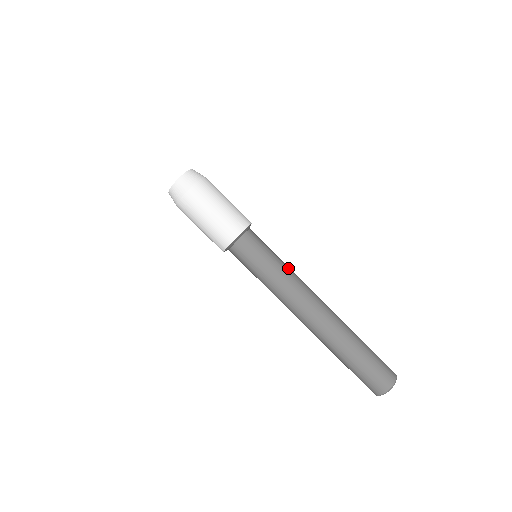
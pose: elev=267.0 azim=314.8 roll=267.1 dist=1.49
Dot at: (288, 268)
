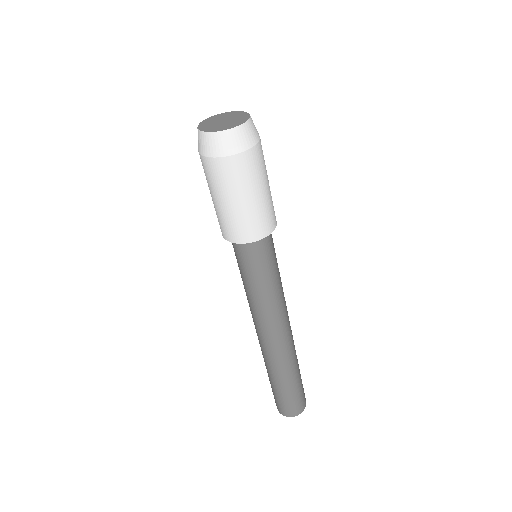
Dot at: (275, 295)
